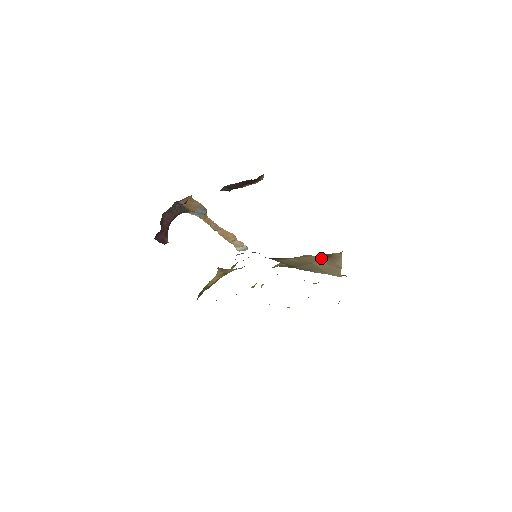
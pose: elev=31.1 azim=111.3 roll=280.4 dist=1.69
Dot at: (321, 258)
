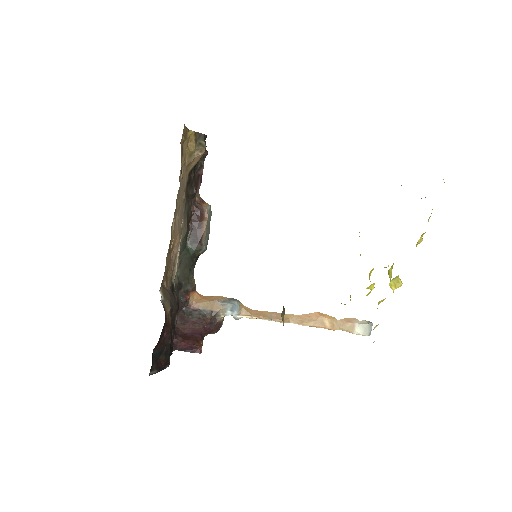
Dot at: occluded
